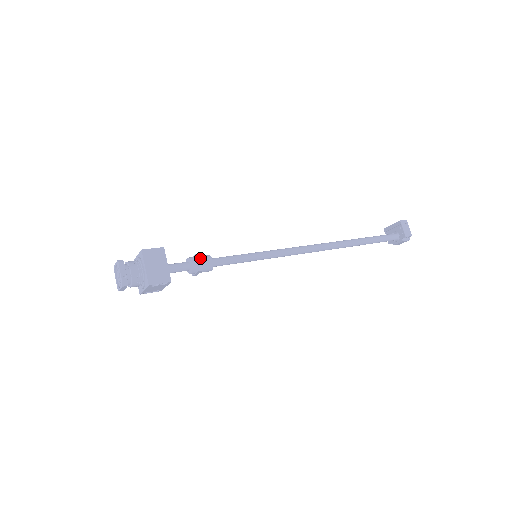
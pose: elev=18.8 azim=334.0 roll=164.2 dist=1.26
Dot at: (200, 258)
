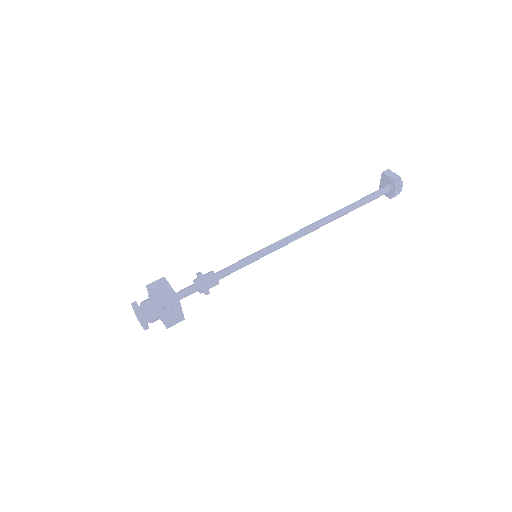
Dot at: (201, 274)
